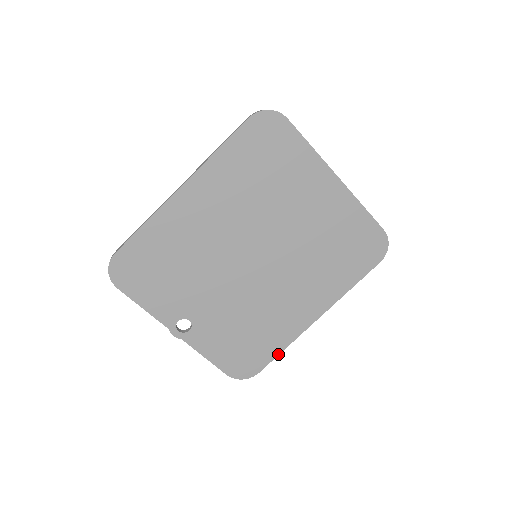
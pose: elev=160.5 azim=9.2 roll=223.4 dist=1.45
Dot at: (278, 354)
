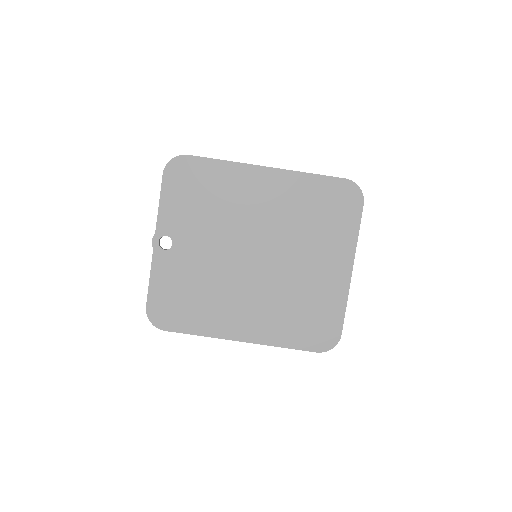
Dot at: (191, 333)
